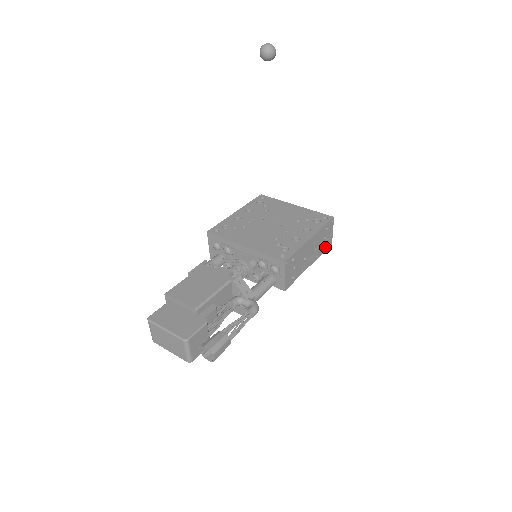
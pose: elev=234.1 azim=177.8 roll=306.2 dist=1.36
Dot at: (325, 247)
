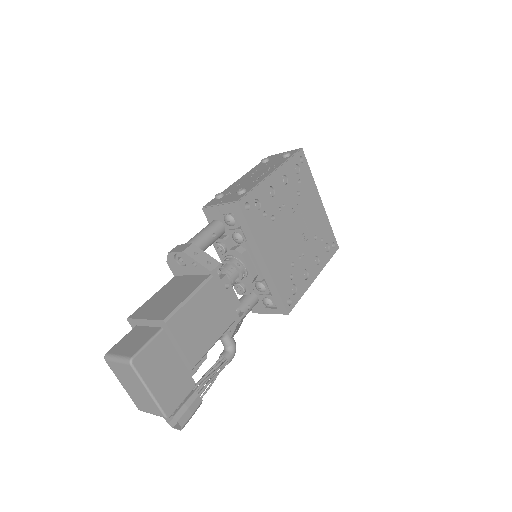
Dot at: occluded
